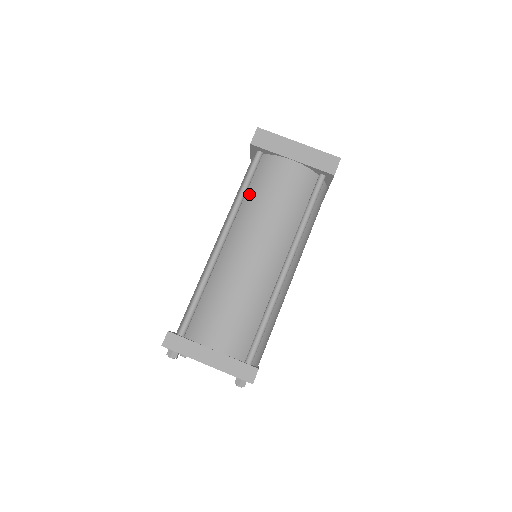
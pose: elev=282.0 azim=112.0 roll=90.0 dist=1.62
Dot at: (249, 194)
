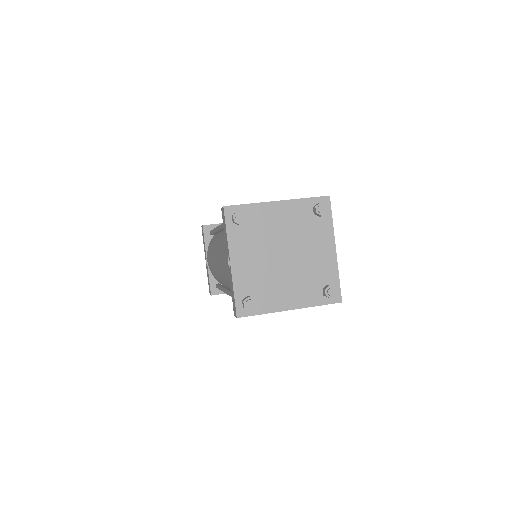
Dot at: occluded
